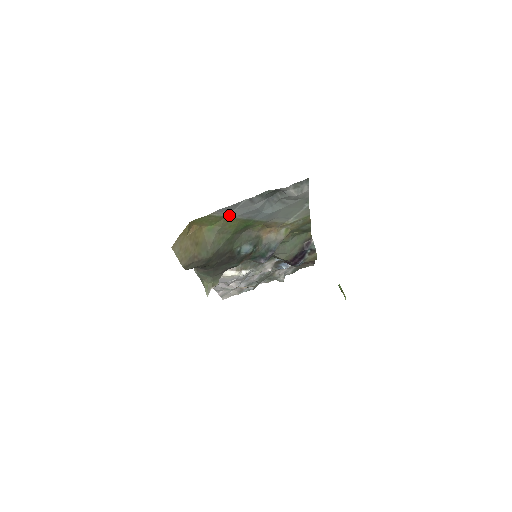
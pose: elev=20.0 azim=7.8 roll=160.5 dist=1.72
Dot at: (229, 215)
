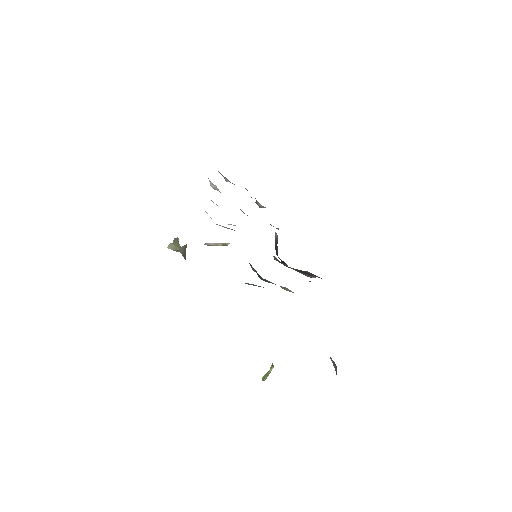
Dot at: occluded
